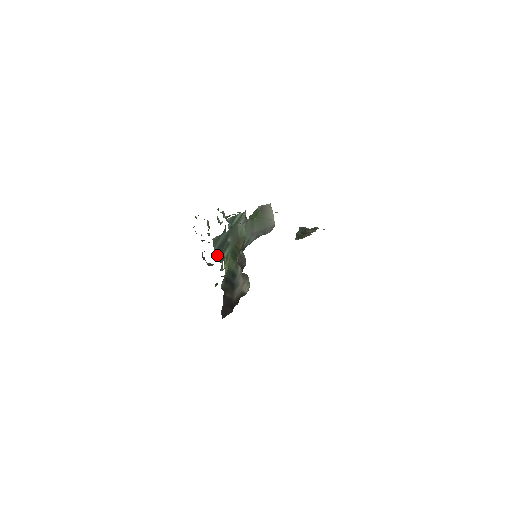
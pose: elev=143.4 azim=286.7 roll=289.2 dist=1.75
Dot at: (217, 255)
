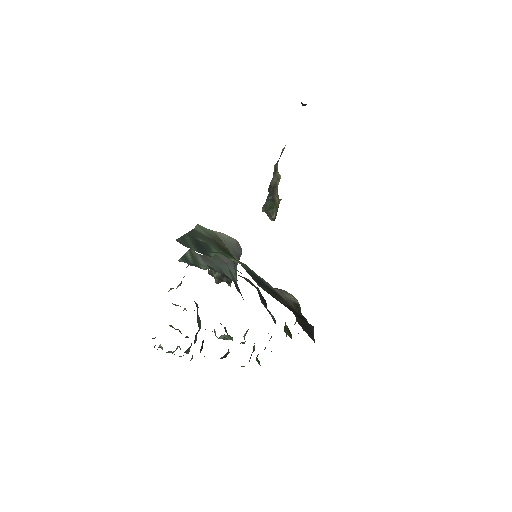
Dot at: (205, 254)
